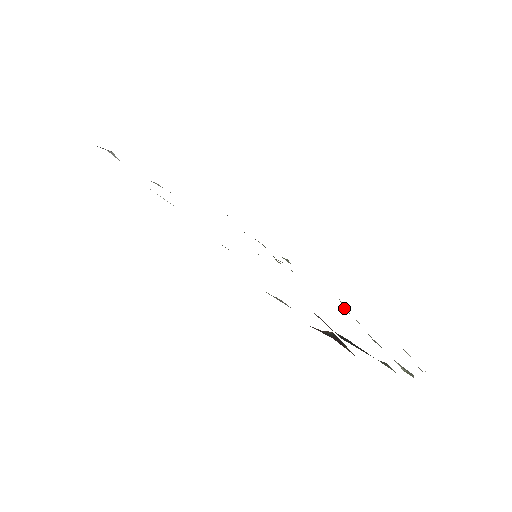
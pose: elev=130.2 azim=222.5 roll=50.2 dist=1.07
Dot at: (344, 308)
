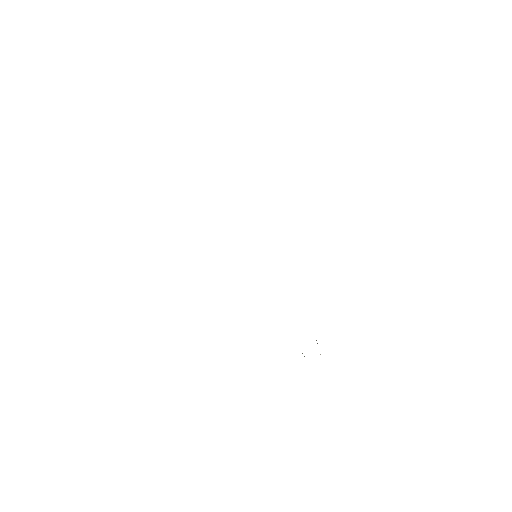
Dot at: occluded
